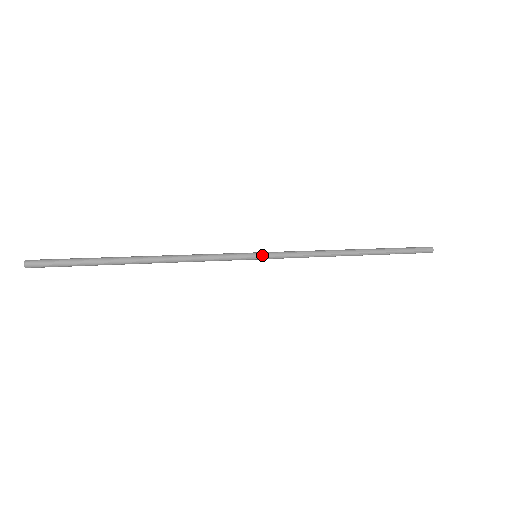
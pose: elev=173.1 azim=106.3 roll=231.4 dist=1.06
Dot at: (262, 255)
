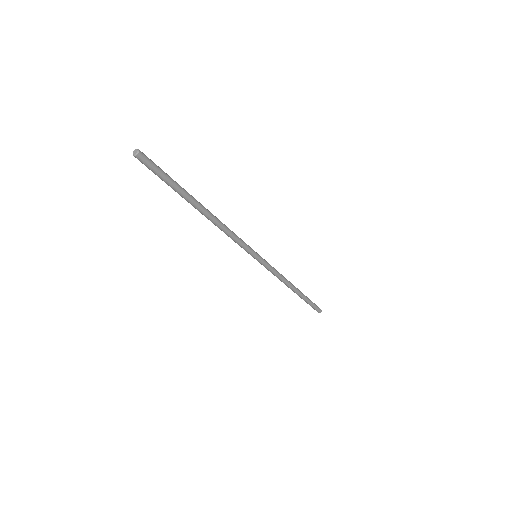
Dot at: (261, 258)
